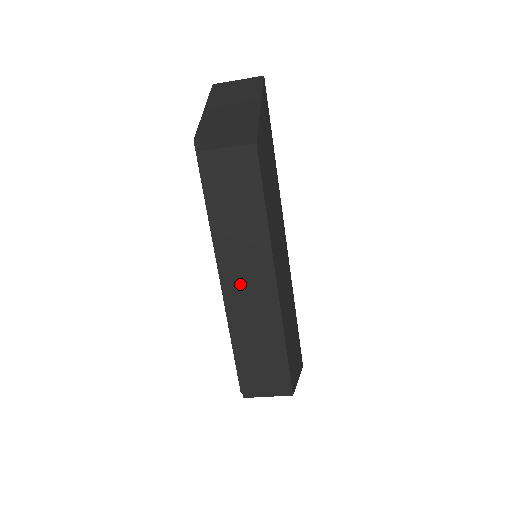
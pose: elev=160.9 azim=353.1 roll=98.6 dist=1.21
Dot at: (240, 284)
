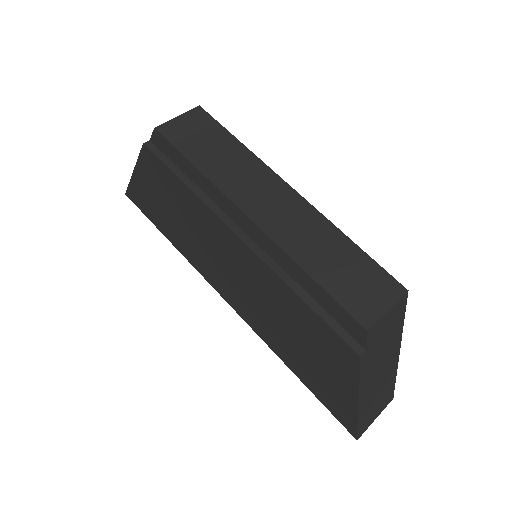
Dot at: (264, 208)
